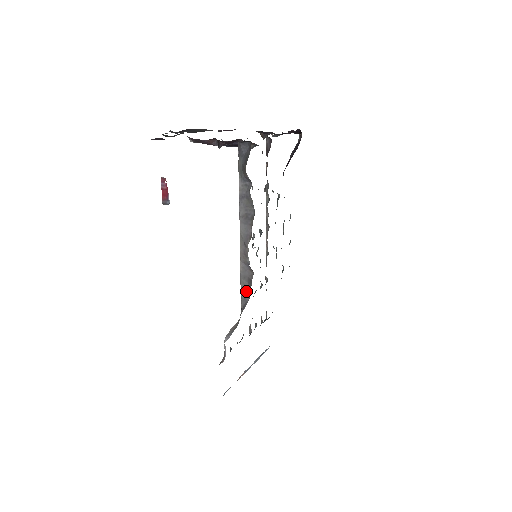
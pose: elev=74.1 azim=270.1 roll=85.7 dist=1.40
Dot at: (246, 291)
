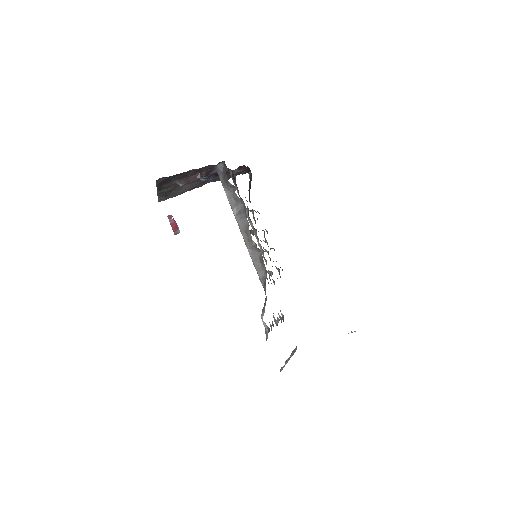
Dot at: (261, 270)
